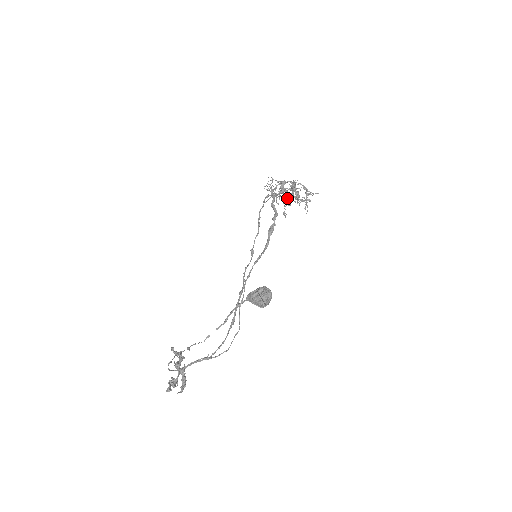
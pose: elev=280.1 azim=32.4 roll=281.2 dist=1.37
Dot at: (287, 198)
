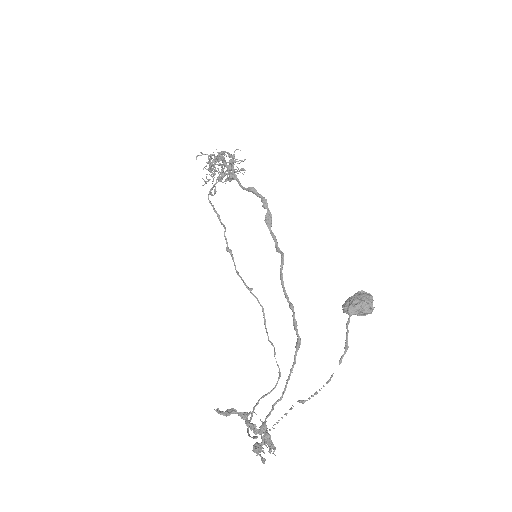
Dot at: (221, 173)
